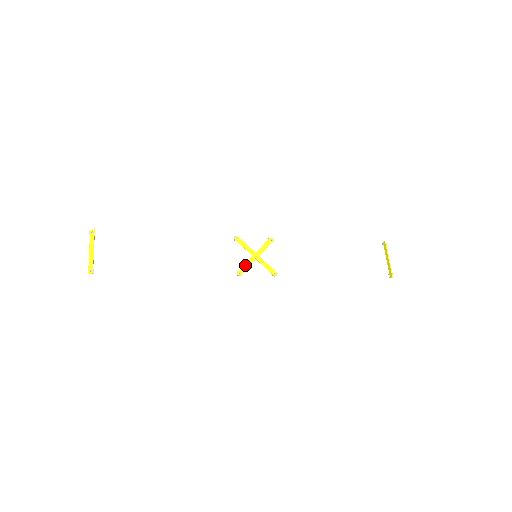
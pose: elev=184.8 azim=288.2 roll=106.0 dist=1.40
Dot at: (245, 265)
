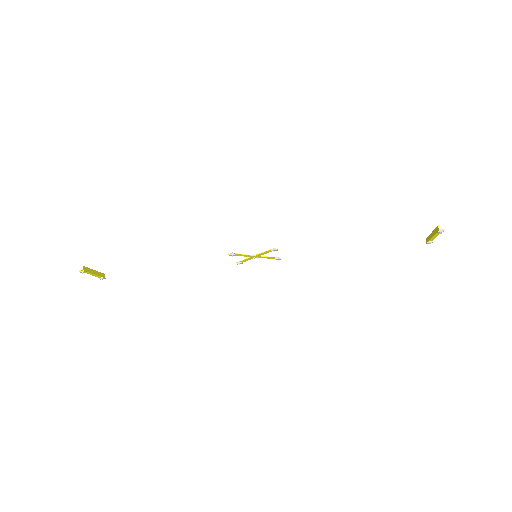
Dot at: (241, 255)
